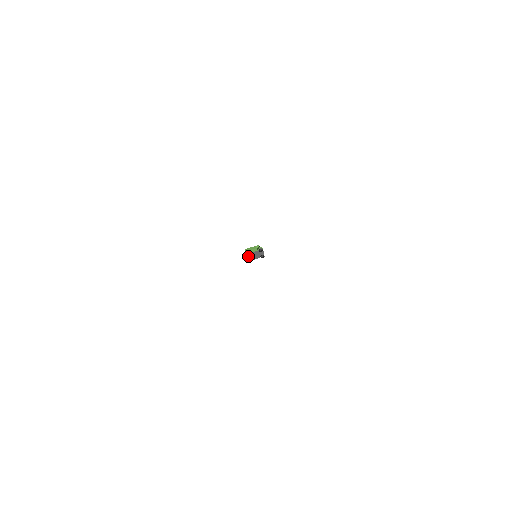
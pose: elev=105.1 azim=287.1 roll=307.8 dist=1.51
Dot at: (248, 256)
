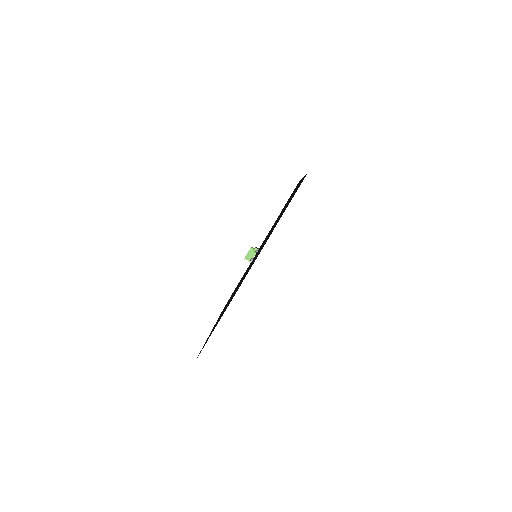
Dot at: occluded
